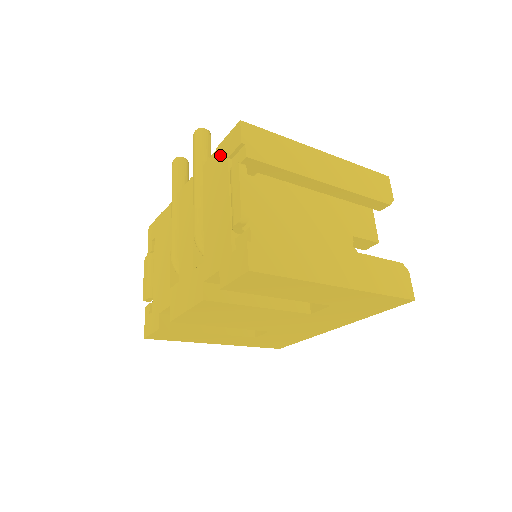
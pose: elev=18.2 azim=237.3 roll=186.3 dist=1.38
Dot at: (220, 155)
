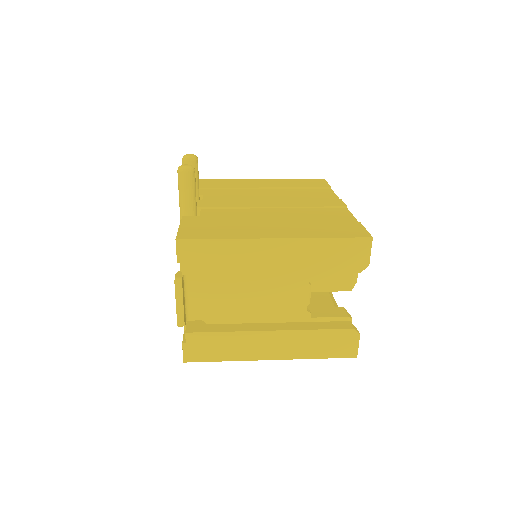
Dot at: occluded
